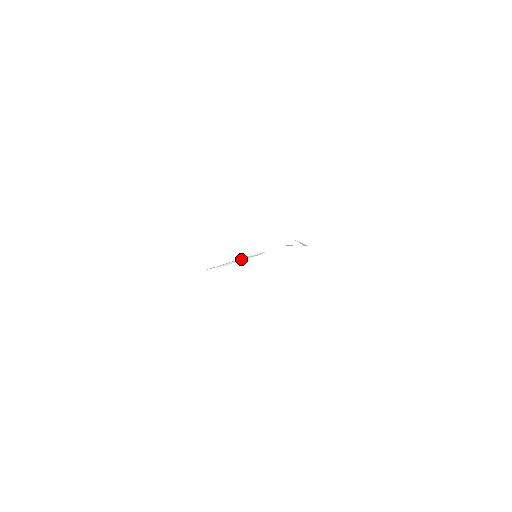
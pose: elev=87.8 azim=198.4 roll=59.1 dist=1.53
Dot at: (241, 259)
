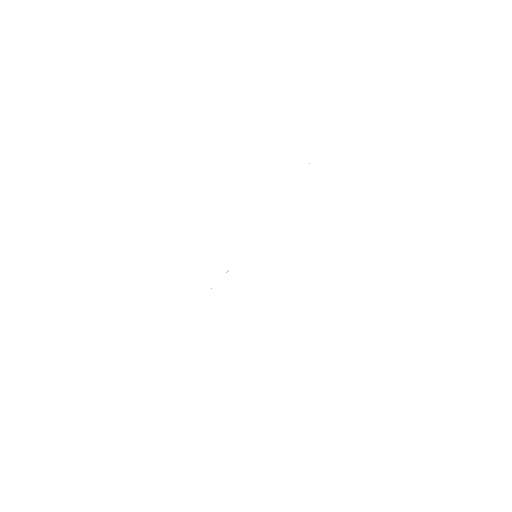
Dot at: occluded
